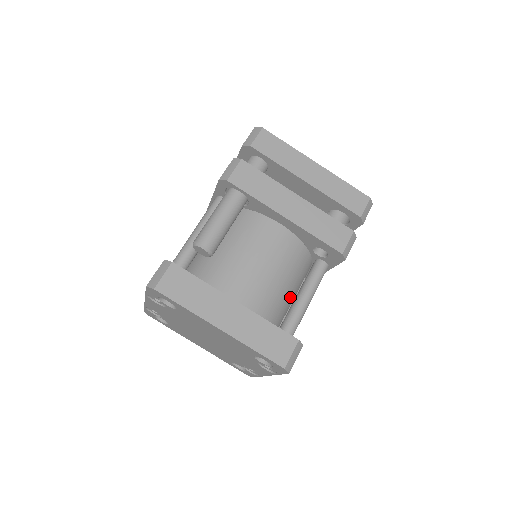
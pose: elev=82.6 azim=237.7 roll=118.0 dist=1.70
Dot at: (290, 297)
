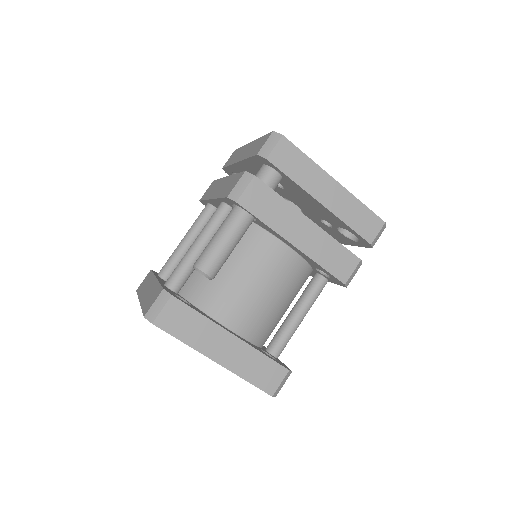
Dot at: (285, 310)
